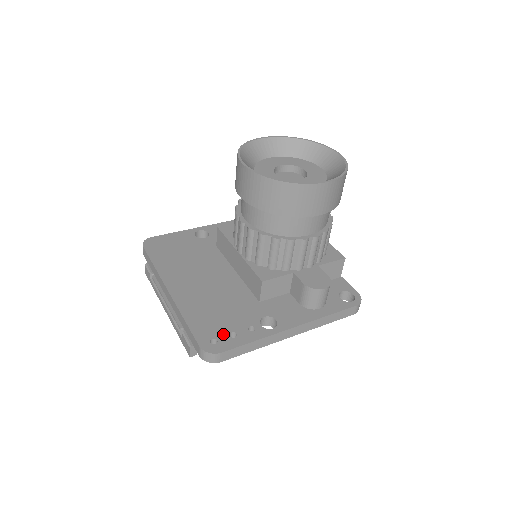
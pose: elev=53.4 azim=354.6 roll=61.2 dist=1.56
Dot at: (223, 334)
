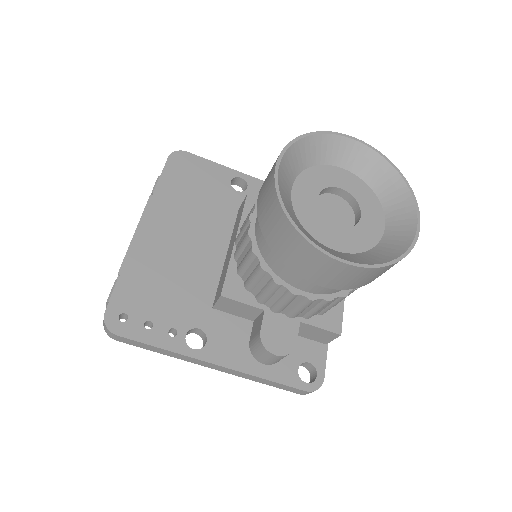
Dot at: (140, 316)
